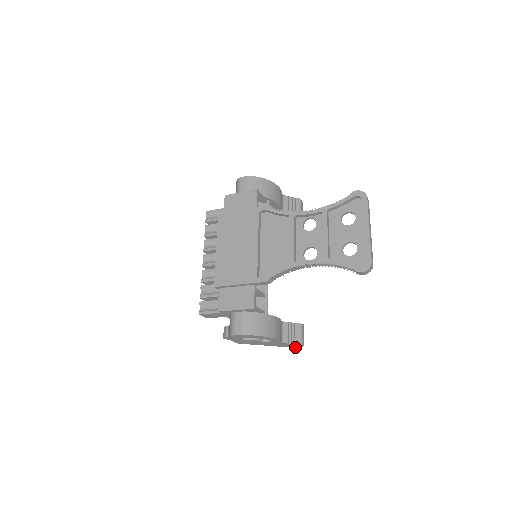
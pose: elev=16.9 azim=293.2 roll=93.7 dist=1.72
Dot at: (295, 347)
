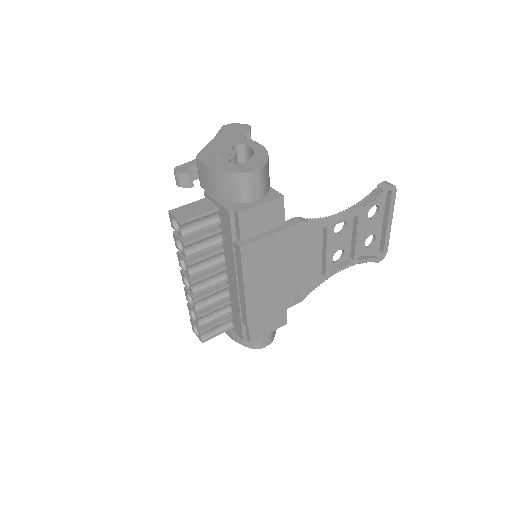
Dot at: occluded
